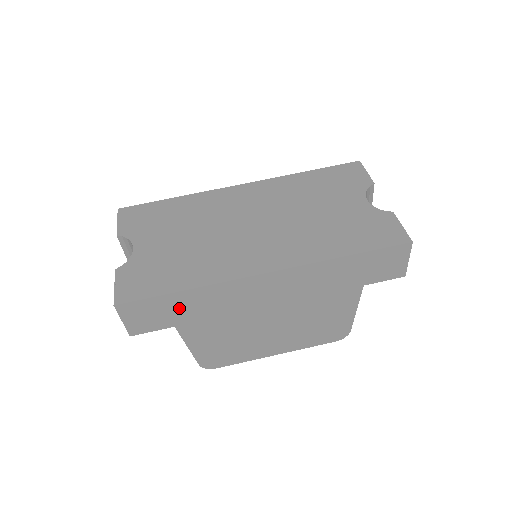
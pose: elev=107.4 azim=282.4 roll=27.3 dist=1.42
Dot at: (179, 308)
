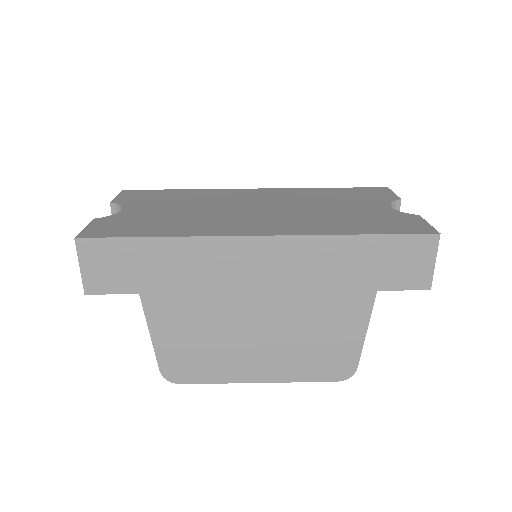
Dot at: (149, 264)
